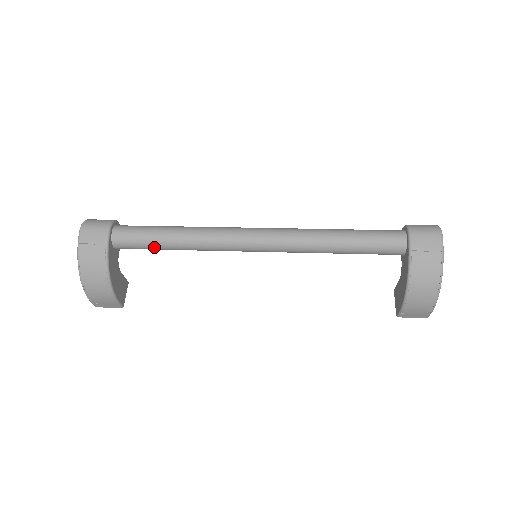
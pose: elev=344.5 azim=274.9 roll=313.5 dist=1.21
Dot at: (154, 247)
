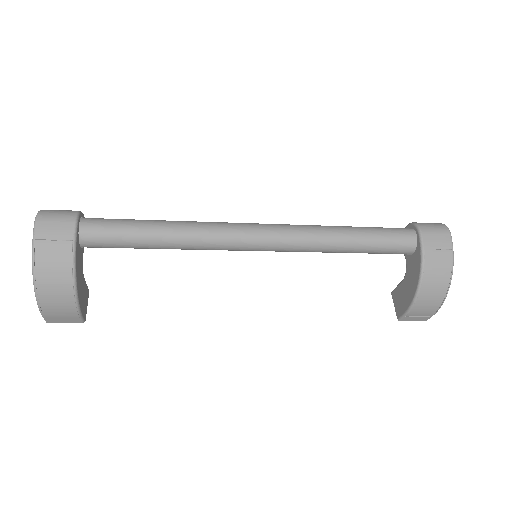
Dot at: (134, 245)
